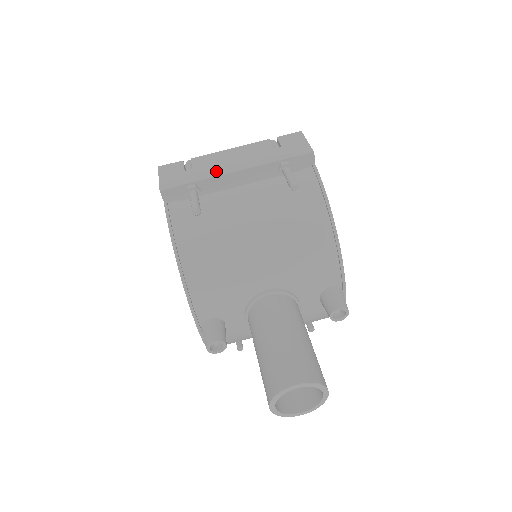
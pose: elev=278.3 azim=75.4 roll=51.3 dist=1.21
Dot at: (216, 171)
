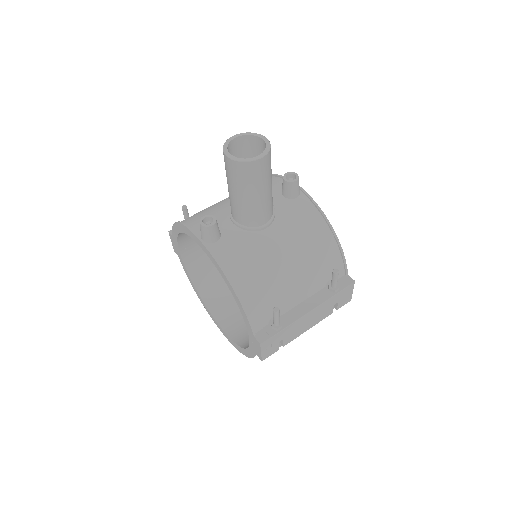
Dot at: occluded
